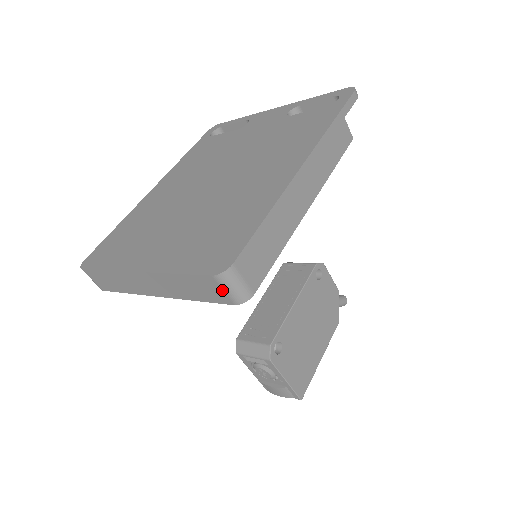
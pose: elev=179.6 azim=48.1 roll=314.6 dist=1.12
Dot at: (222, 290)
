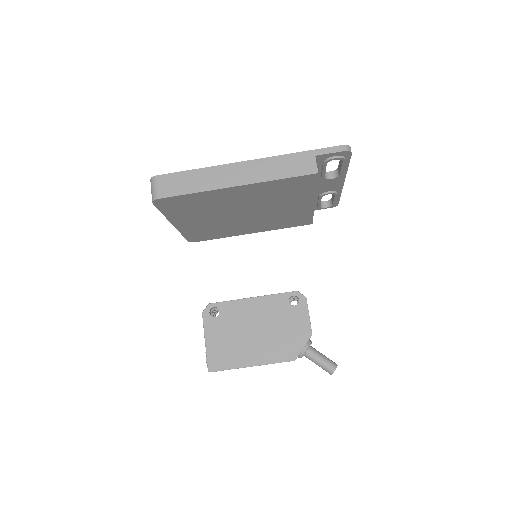
Dot at: occluded
